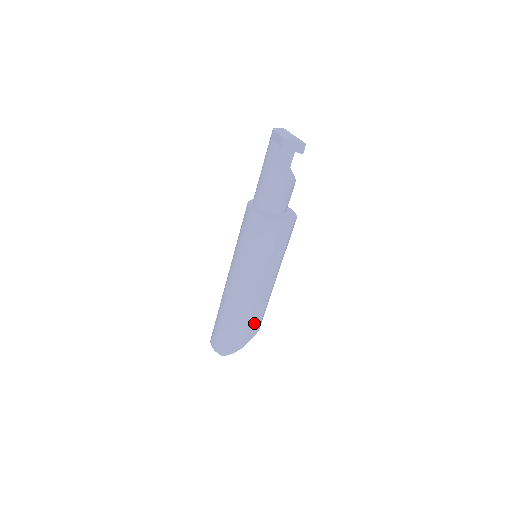
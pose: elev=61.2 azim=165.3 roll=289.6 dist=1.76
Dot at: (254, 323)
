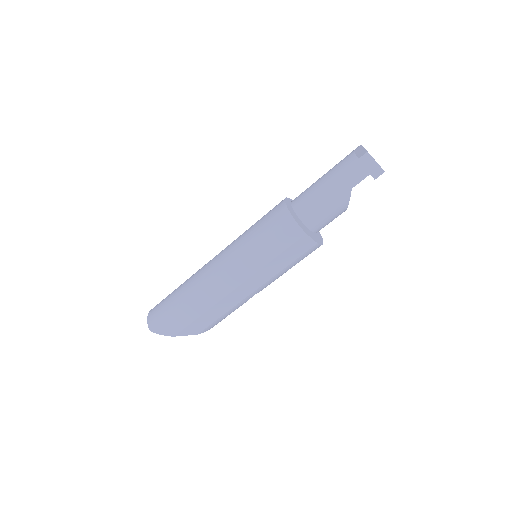
Dot at: (205, 320)
